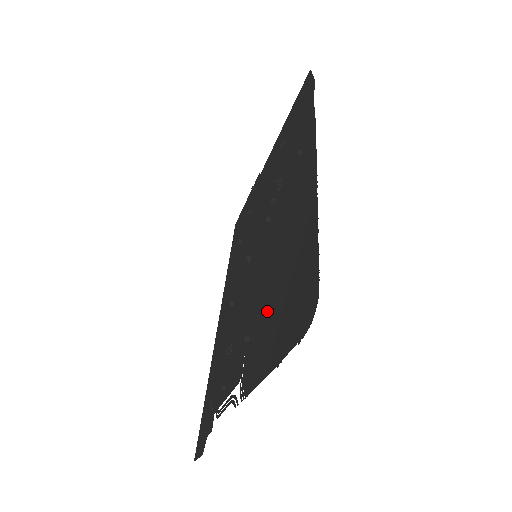
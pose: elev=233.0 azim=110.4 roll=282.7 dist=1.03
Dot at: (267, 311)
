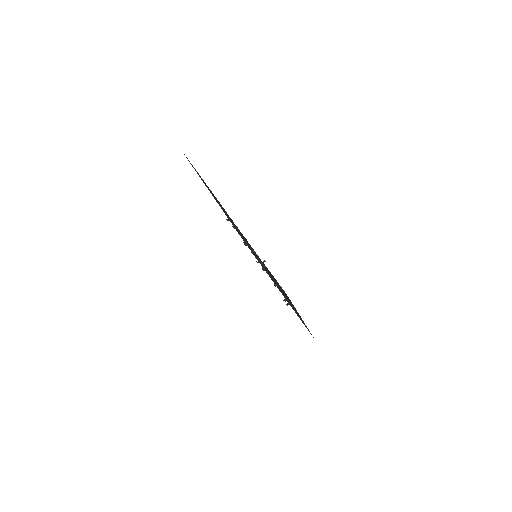
Dot at: occluded
